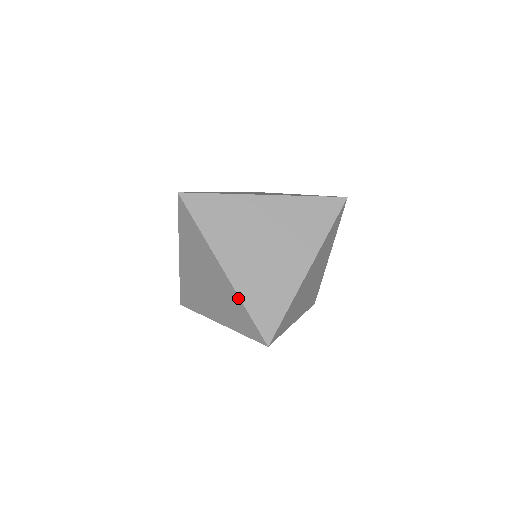
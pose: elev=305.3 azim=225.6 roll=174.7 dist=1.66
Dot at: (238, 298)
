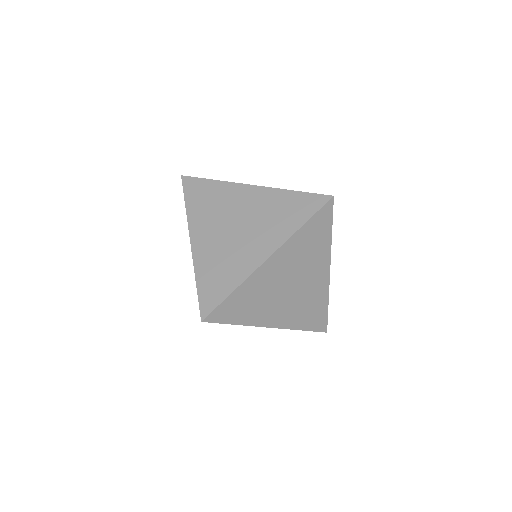
Dot at: (194, 271)
